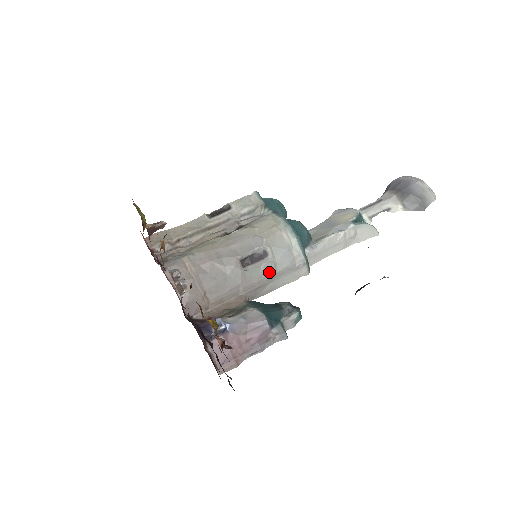
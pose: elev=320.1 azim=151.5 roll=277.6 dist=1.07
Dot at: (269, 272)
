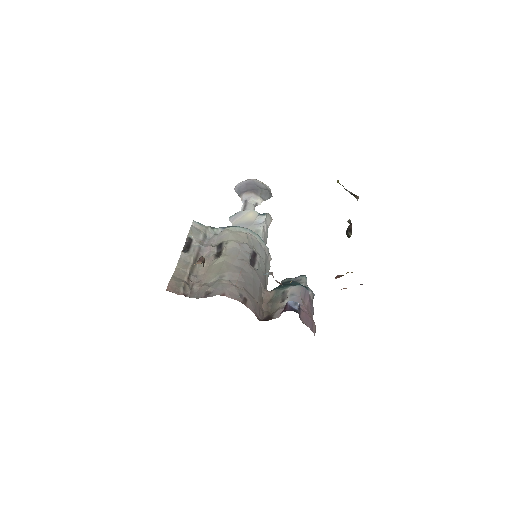
Dot at: (263, 265)
